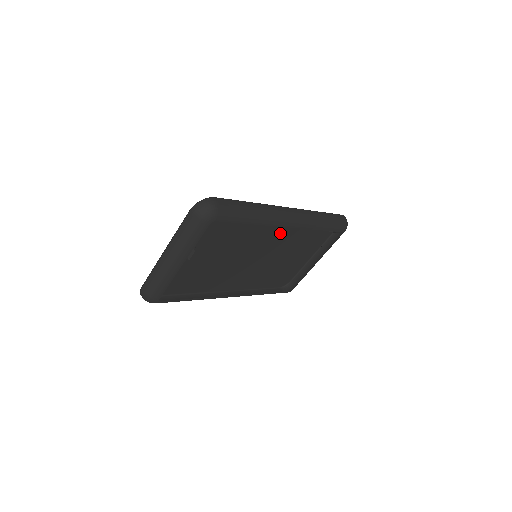
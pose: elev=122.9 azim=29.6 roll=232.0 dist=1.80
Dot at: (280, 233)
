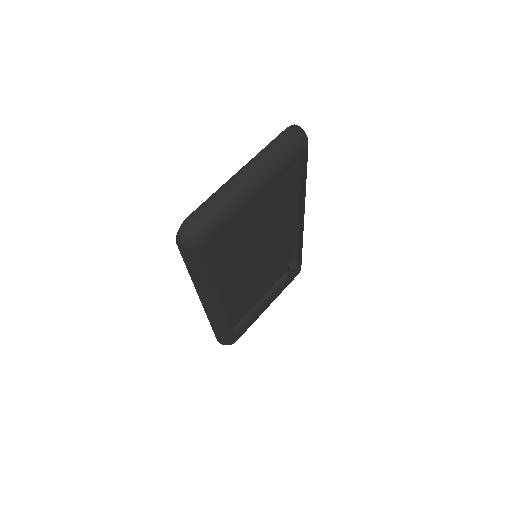
Dot at: (273, 242)
